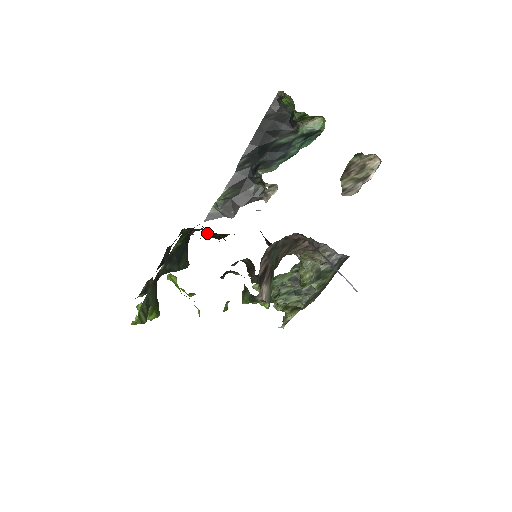
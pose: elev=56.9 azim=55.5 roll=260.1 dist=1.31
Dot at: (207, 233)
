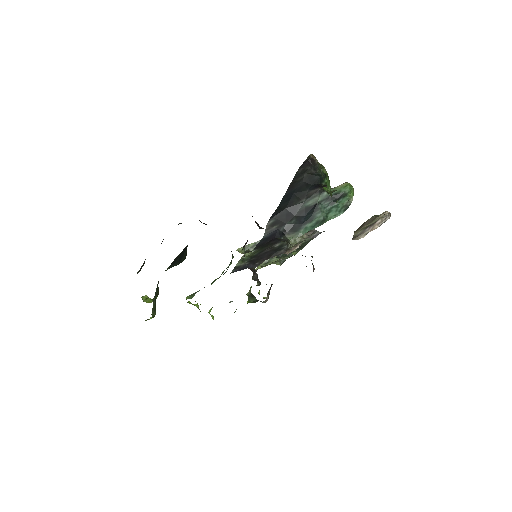
Dot at: (201, 222)
